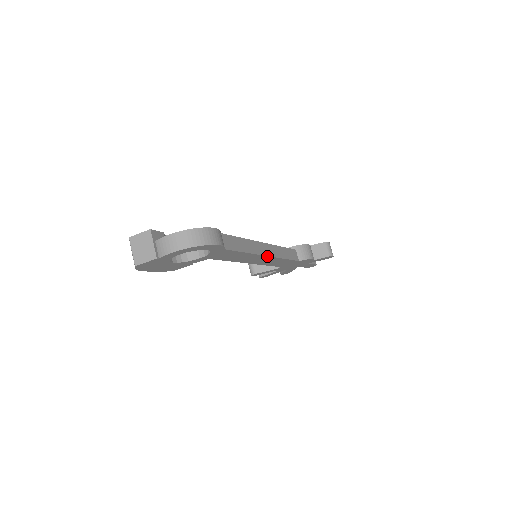
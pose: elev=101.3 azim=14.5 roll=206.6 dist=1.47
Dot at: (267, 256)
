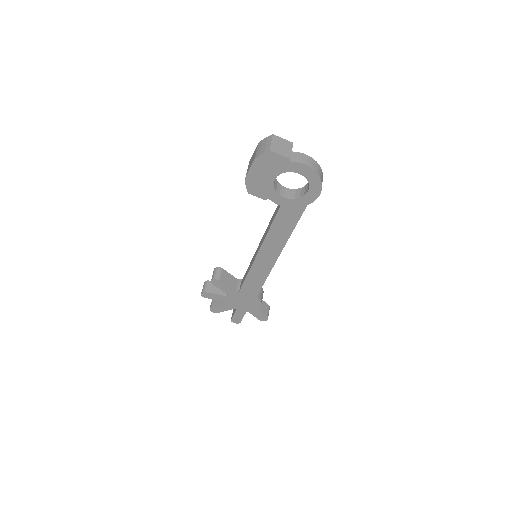
Dot at: (278, 256)
